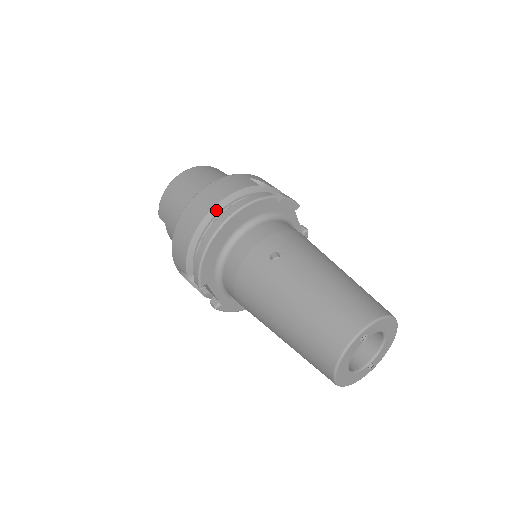
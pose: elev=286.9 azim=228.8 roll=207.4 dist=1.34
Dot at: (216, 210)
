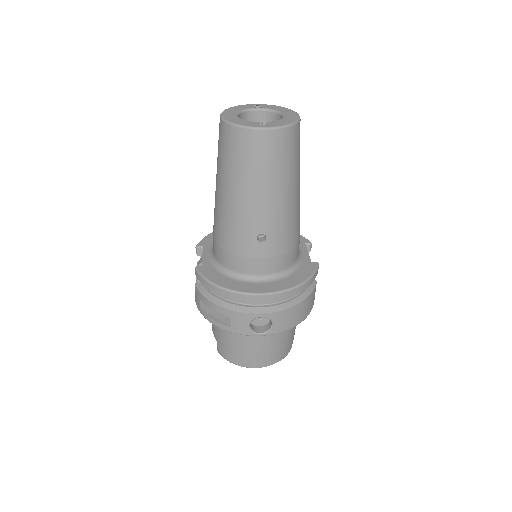
Dot at: occluded
